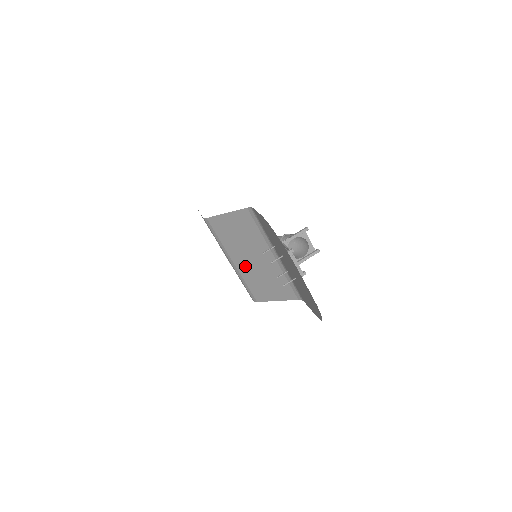
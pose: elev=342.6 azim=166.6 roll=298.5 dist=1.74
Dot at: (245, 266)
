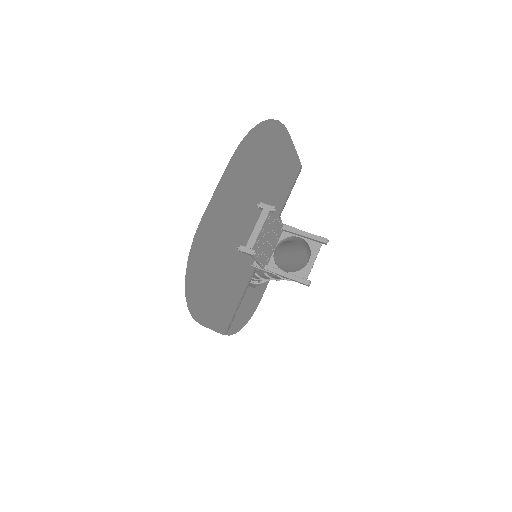
Dot at: occluded
